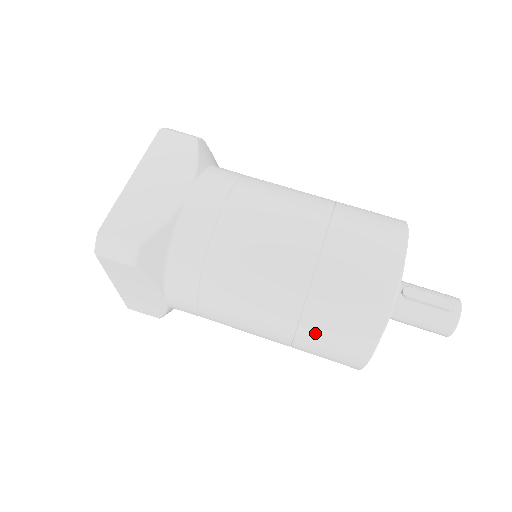
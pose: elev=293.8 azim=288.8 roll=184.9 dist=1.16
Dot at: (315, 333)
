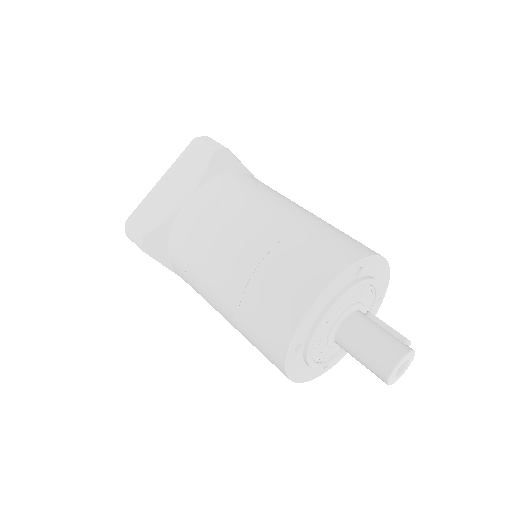
Dot at: (297, 245)
